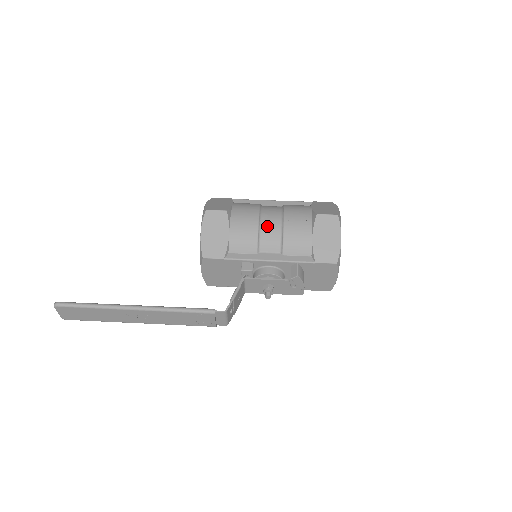
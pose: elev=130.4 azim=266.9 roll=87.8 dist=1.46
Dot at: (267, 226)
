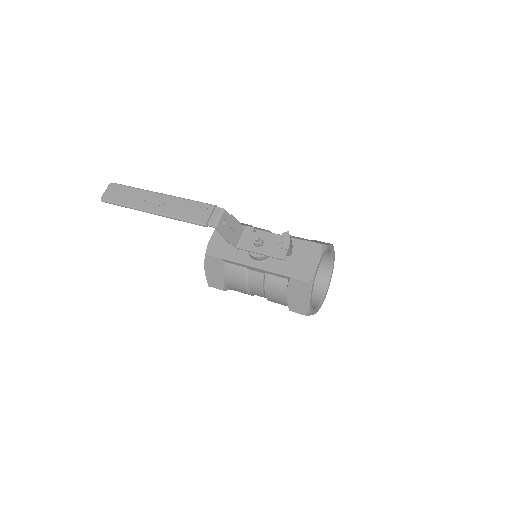
Dot at: occluded
